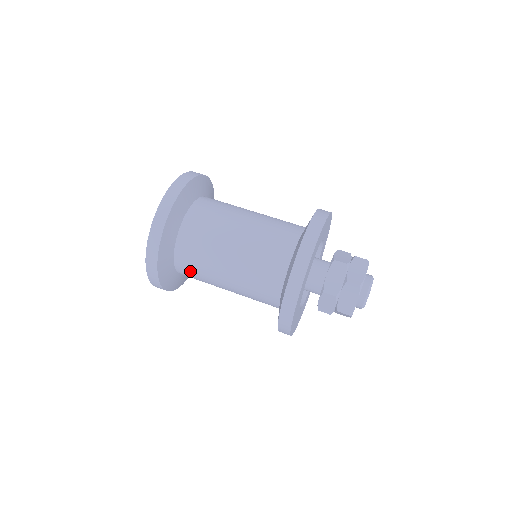
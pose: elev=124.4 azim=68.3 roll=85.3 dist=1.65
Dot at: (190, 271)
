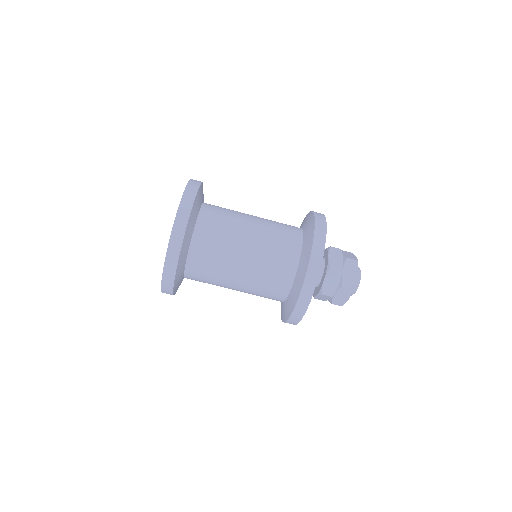
Dot at: occluded
